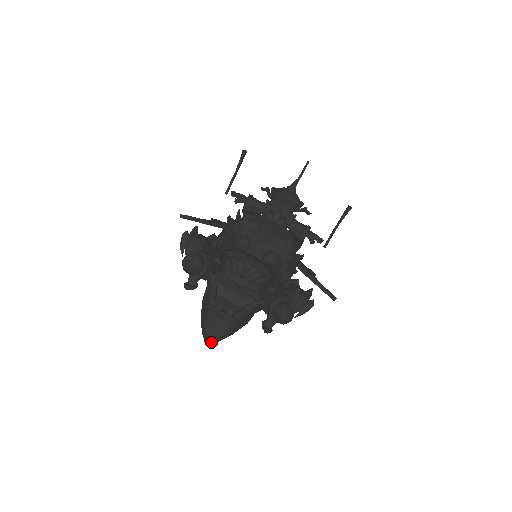
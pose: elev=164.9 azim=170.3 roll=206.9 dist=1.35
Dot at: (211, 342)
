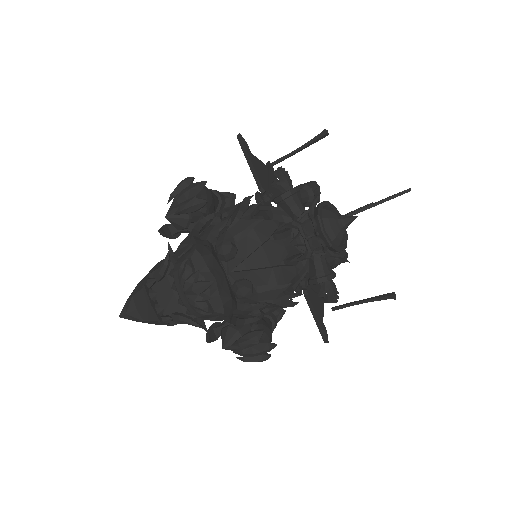
Dot at: (127, 317)
